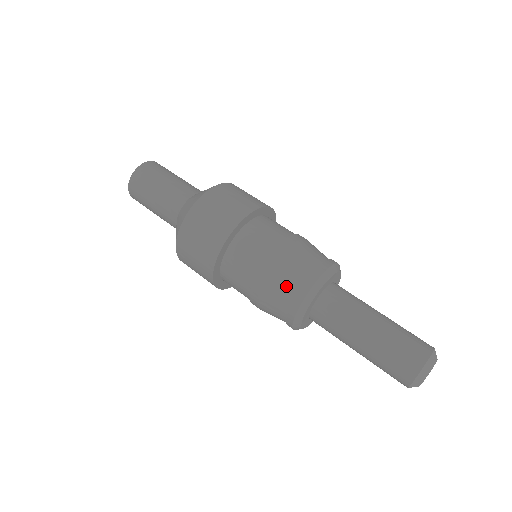
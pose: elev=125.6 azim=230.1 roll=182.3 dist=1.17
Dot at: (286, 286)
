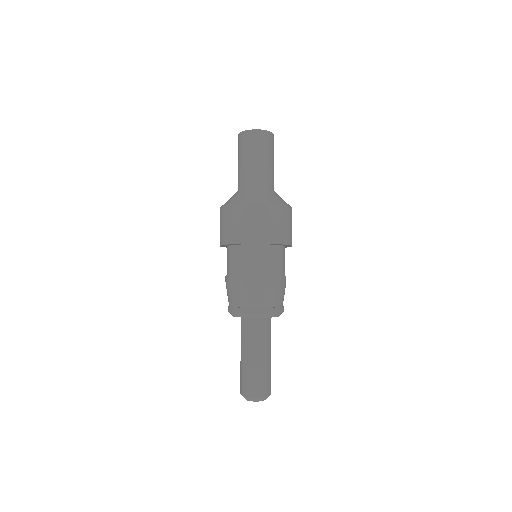
Dot at: (235, 298)
